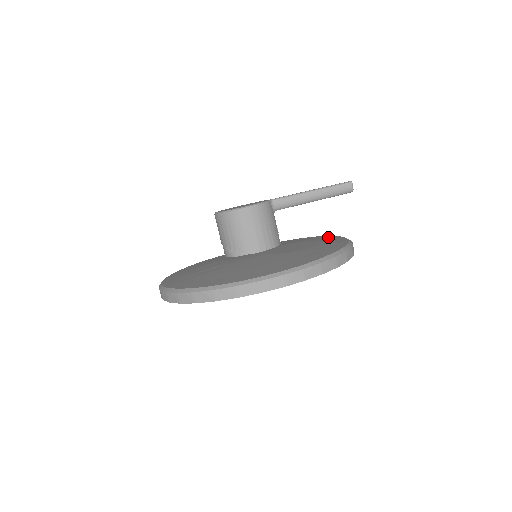
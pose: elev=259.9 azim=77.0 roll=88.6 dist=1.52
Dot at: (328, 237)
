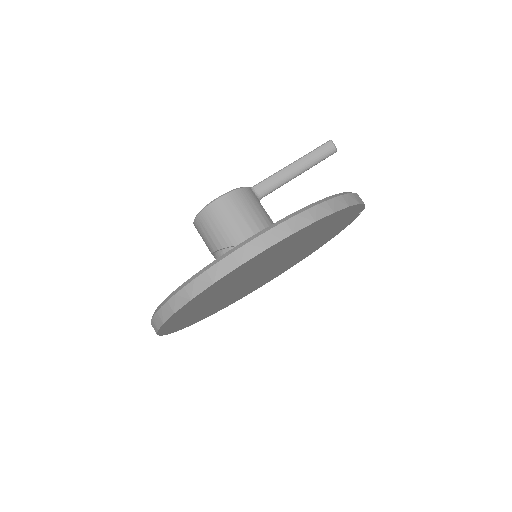
Dot at: occluded
